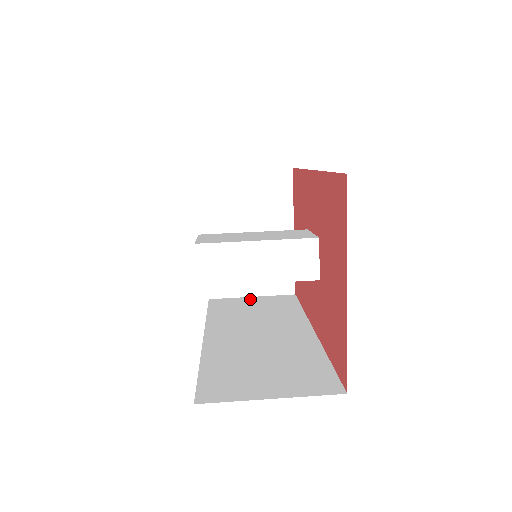
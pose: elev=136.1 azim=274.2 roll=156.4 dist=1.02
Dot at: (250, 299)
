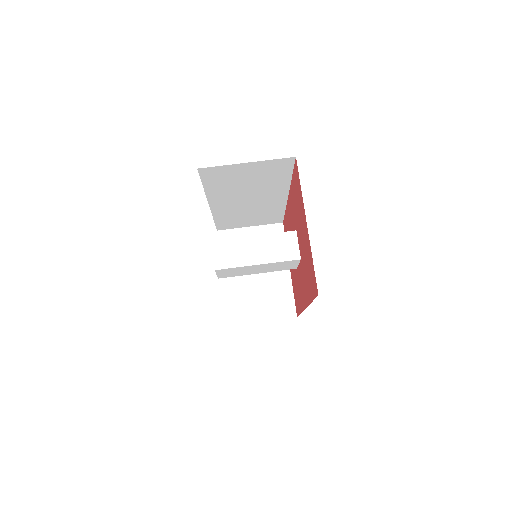
Dot at: occluded
